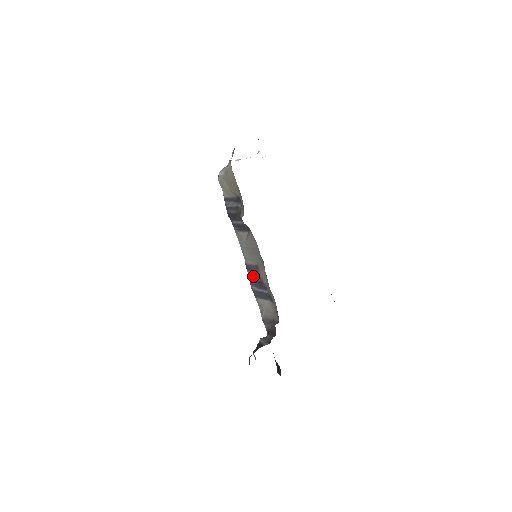
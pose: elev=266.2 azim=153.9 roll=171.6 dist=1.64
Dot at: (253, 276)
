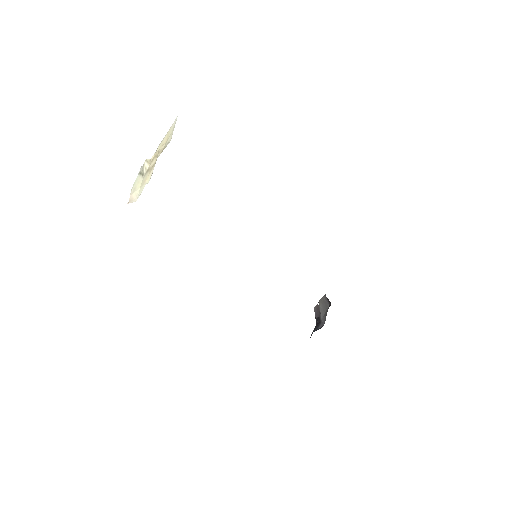
Dot at: occluded
